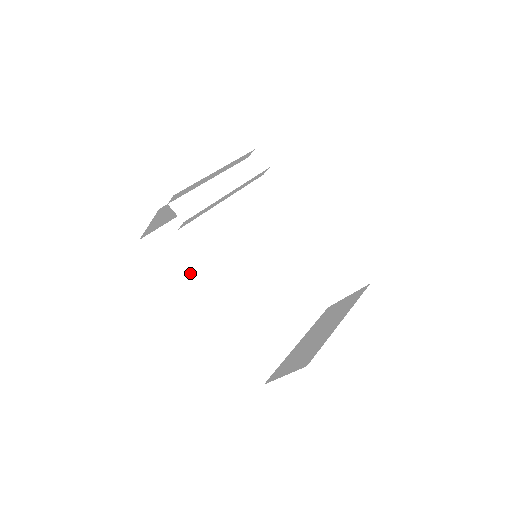
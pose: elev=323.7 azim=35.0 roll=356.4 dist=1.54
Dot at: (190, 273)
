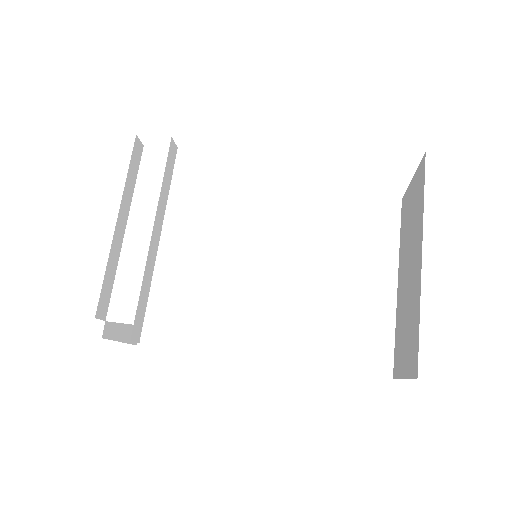
Dot at: (213, 328)
